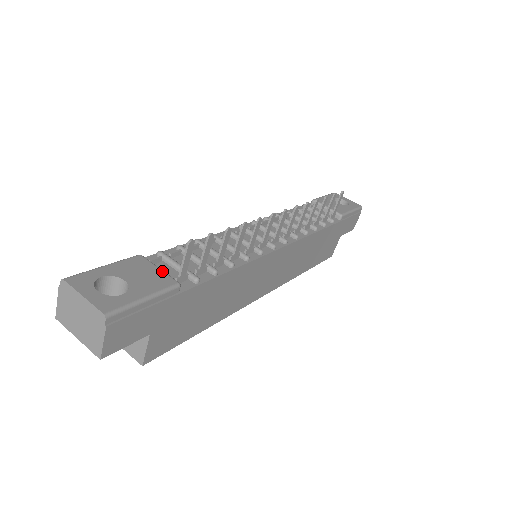
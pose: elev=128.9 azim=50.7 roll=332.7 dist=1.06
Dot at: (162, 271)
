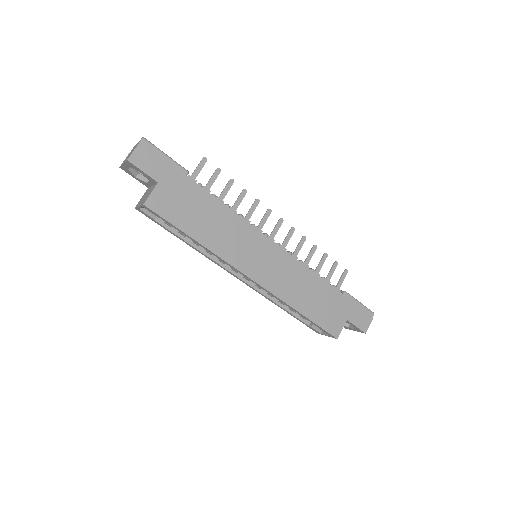
Dot at: occluded
